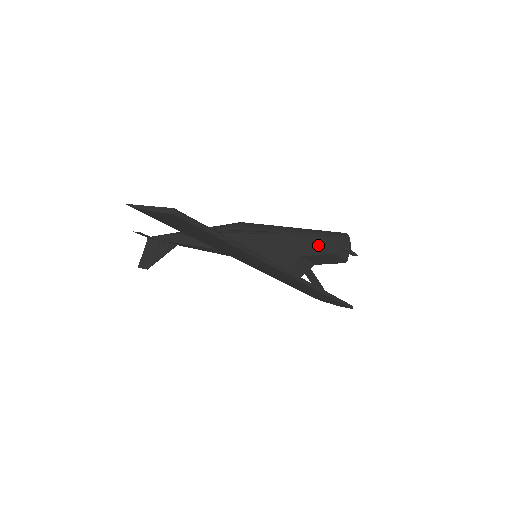
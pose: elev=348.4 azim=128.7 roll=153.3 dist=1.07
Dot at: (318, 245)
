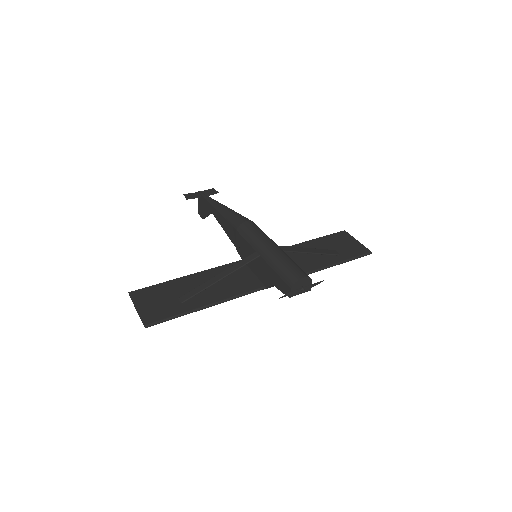
Dot at: (281, 284)
